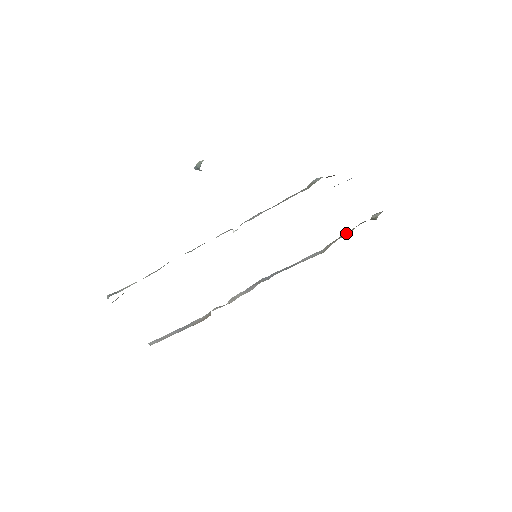
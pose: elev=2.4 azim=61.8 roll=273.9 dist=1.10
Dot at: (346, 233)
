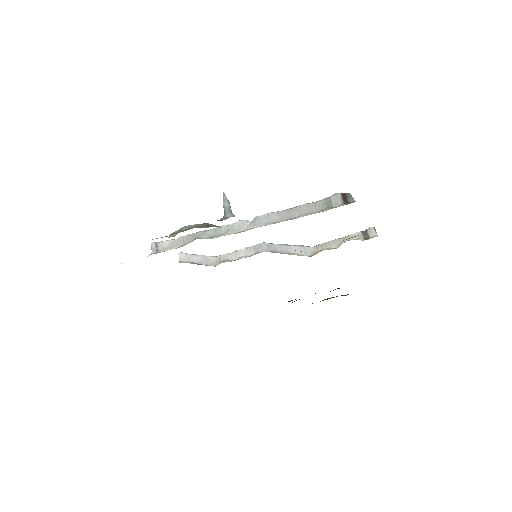
Dot at: (337, 240)
